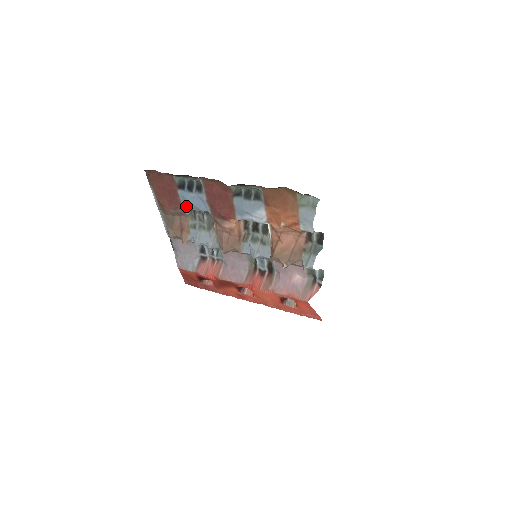
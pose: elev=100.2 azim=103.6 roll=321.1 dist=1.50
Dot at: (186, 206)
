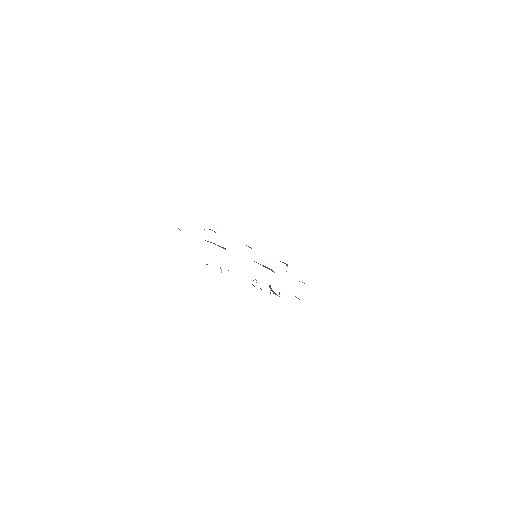
Dot at: occluded
